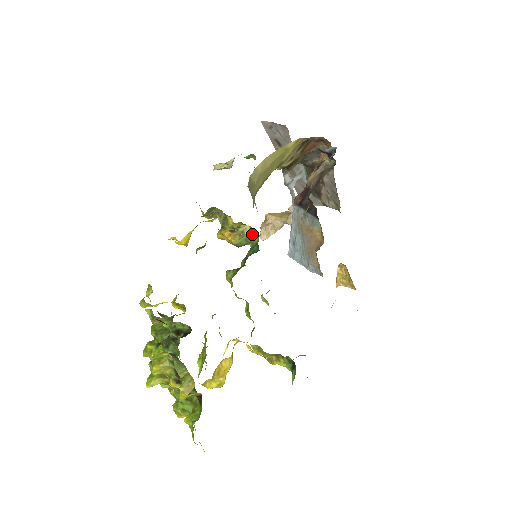
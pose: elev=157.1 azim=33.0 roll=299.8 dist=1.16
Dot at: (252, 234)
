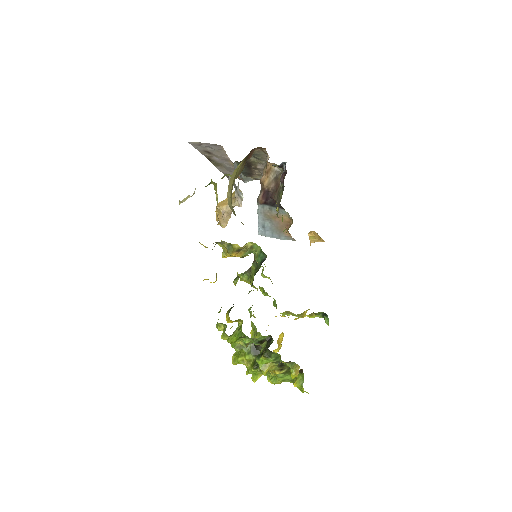
Dot at: (253, 246)
